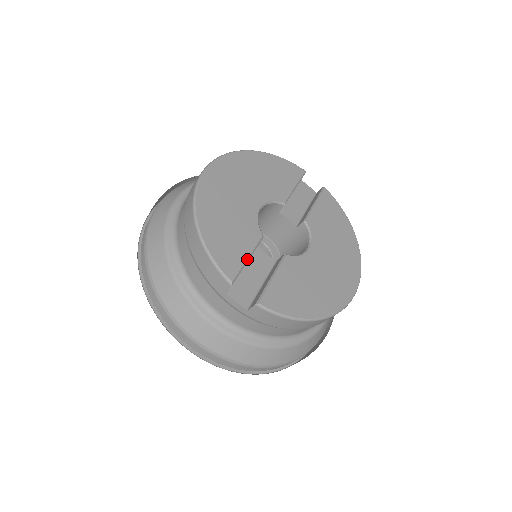
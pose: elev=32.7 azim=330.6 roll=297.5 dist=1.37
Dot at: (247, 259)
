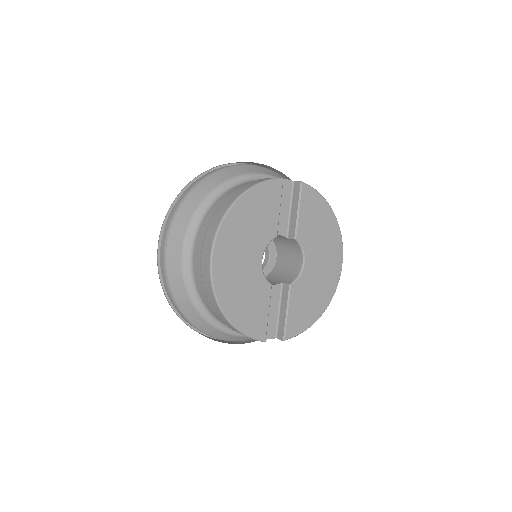
Dot at: (268, 315)
